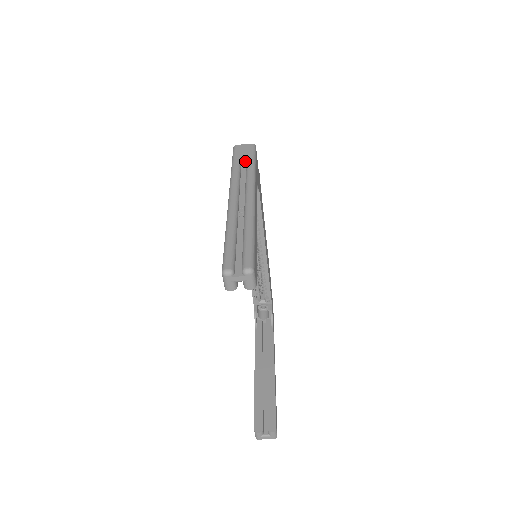
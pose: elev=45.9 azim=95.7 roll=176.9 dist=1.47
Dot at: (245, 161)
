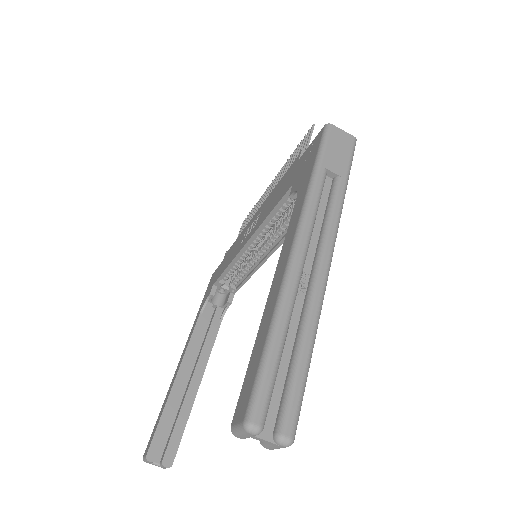
Dot at: (337, 171)
